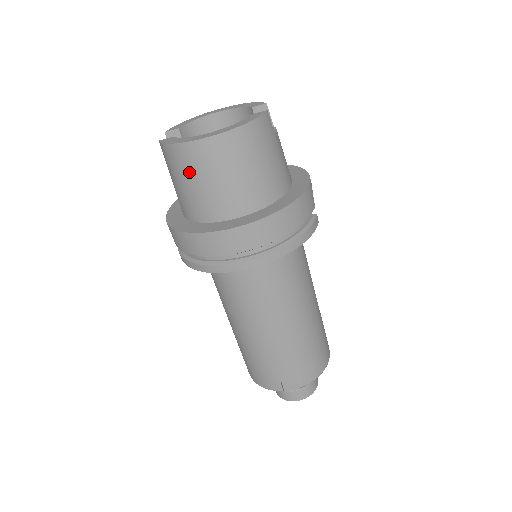
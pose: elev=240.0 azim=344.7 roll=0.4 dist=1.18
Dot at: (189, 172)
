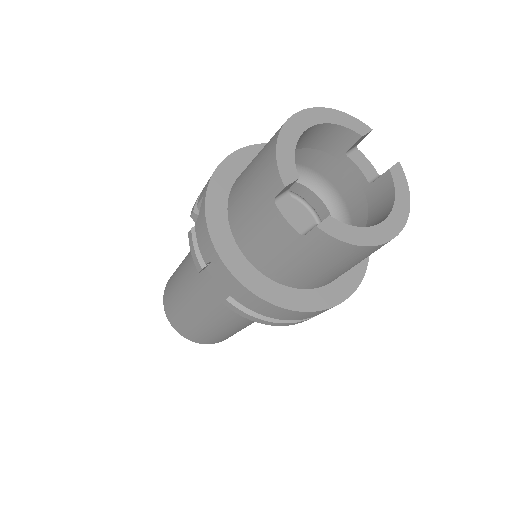
Dot at: (347, 263)
